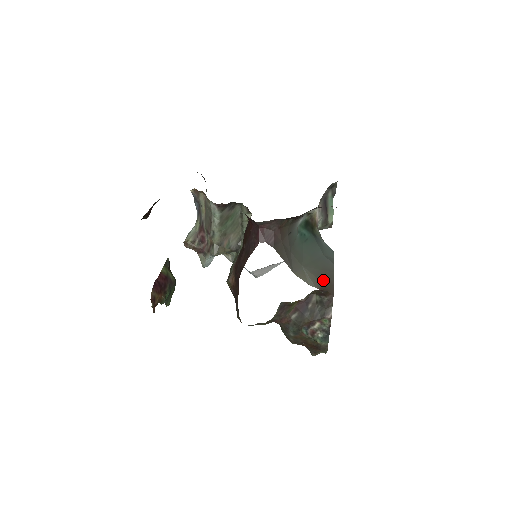
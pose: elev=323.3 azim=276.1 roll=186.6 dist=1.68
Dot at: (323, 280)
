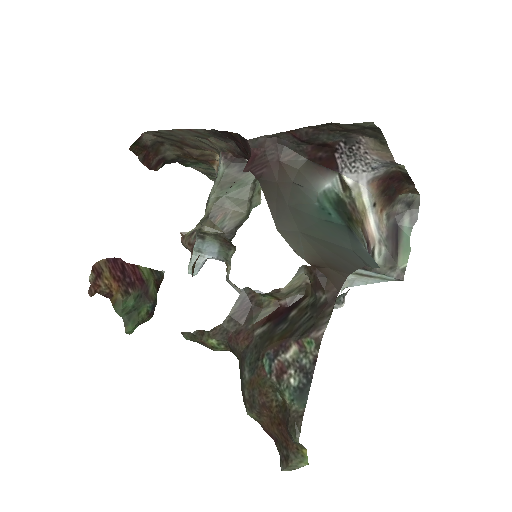
Dot at: (327, 261)
